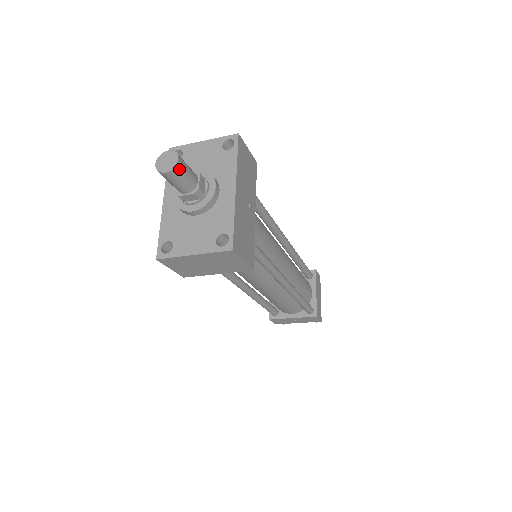
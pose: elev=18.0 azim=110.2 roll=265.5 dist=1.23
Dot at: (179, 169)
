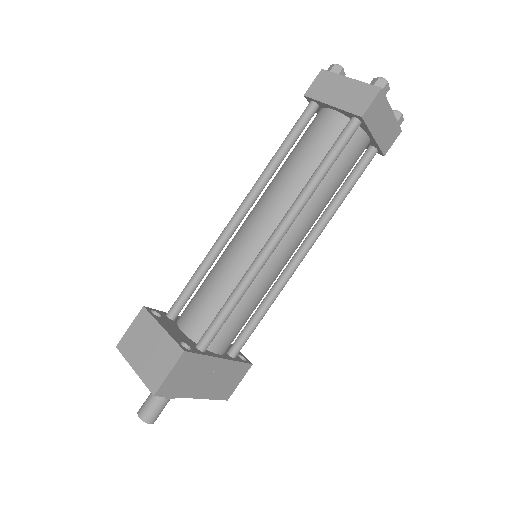
Dot at: occluded
